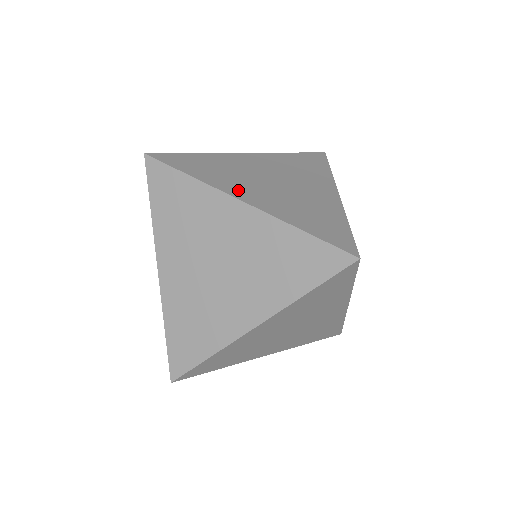
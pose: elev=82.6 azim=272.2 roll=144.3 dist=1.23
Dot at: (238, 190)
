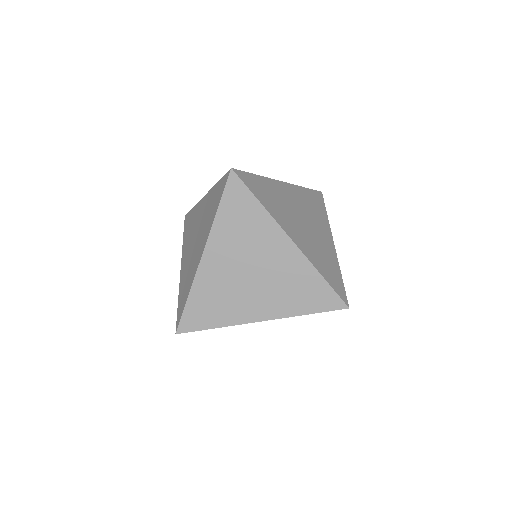
Dot at: (248, 313)
